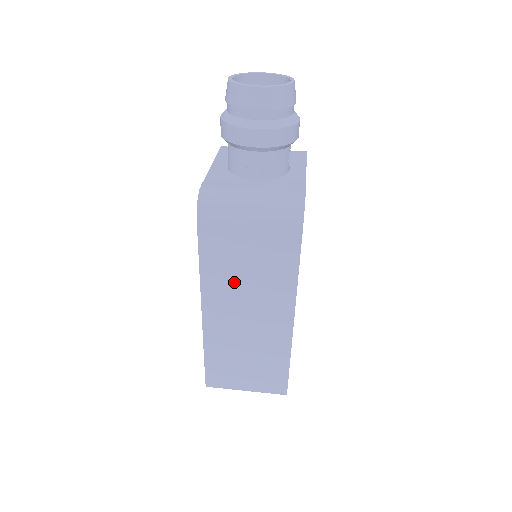
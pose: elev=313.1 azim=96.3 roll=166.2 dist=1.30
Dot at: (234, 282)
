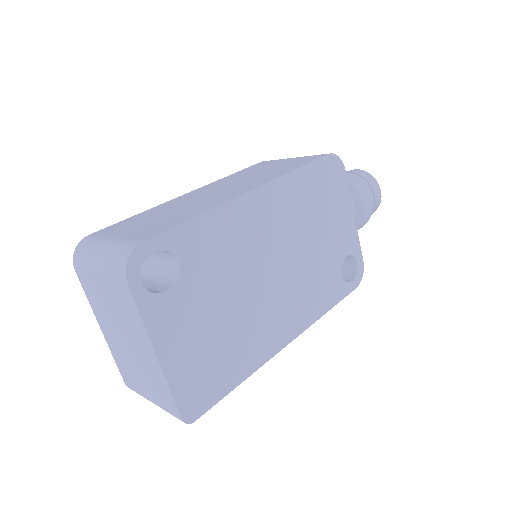
Dot at: (239, 179)
